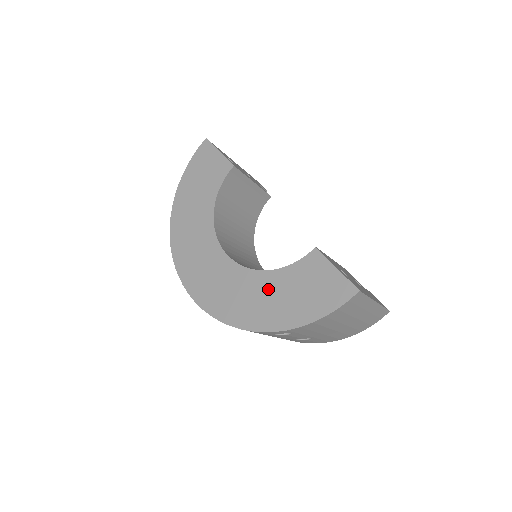
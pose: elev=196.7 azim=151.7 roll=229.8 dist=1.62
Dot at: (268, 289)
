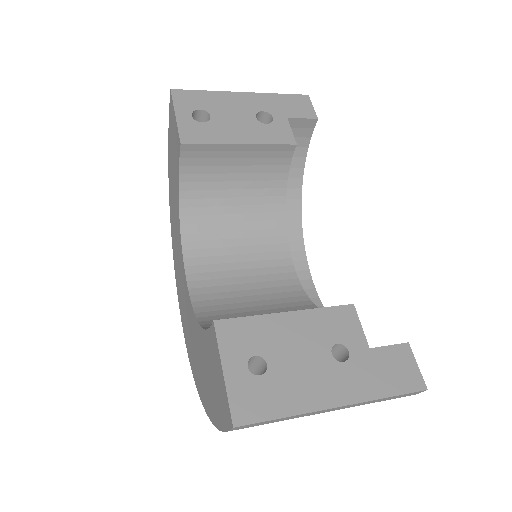
Dot at: (199, 348)
